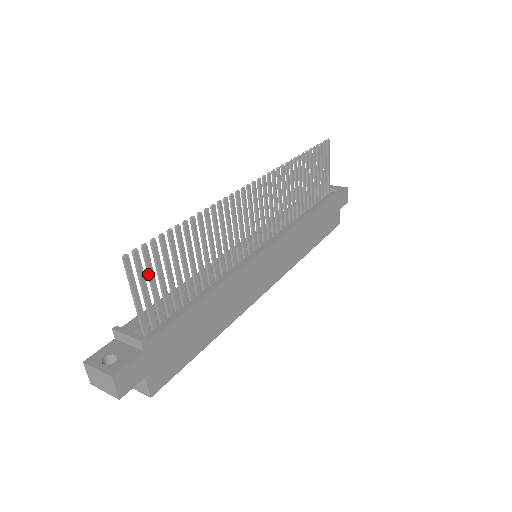
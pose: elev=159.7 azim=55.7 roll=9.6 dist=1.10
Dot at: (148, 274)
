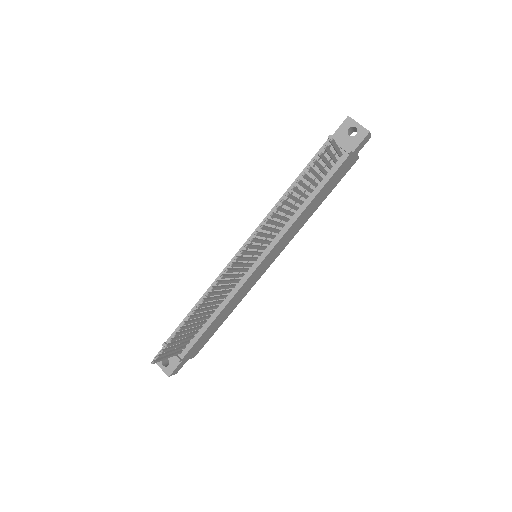
Dot at: (170, 349)
